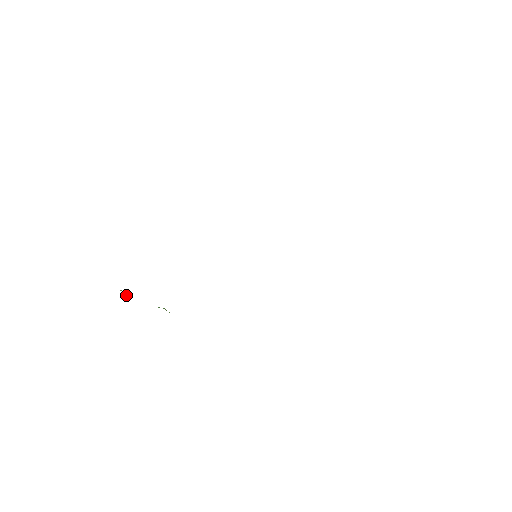
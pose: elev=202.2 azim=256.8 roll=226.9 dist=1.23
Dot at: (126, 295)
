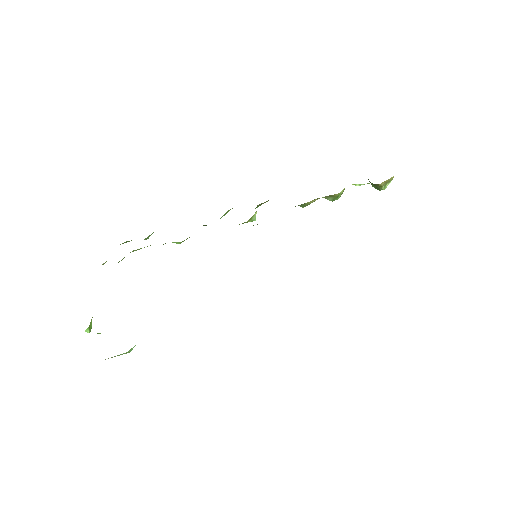
Dot at: (91, 322)
